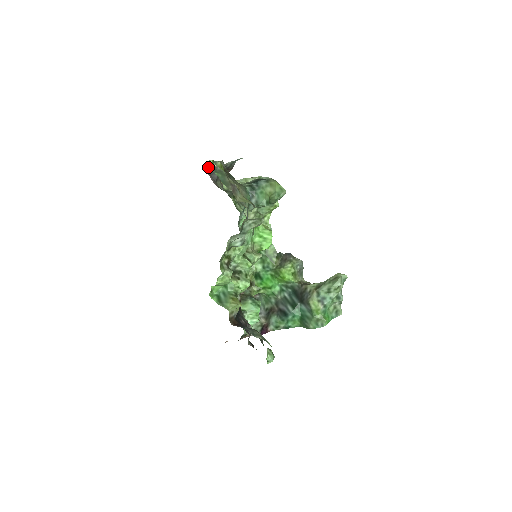
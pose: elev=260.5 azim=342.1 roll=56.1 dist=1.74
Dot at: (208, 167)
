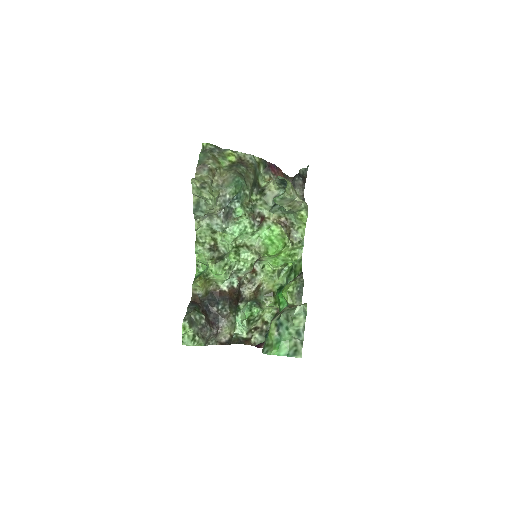
Dot at: (203, 149)
